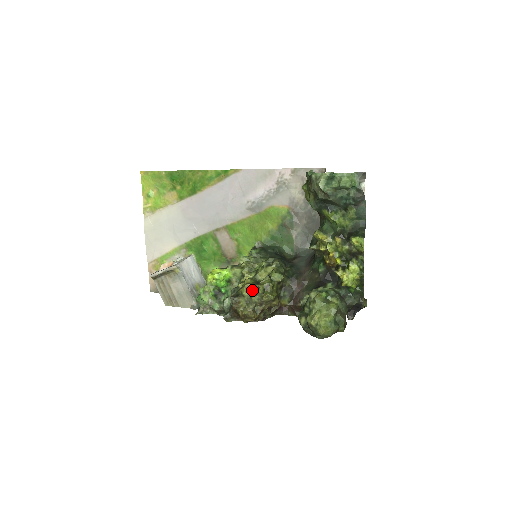
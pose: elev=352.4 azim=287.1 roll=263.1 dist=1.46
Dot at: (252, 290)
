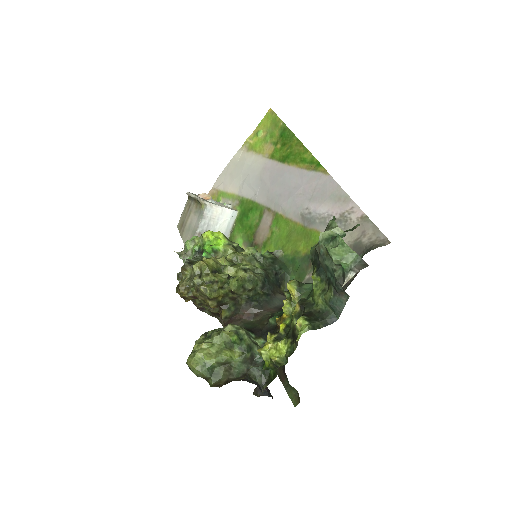
Dot at: (202, 271)
